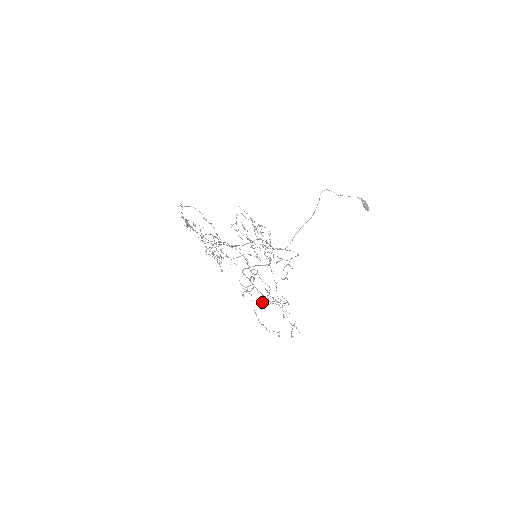
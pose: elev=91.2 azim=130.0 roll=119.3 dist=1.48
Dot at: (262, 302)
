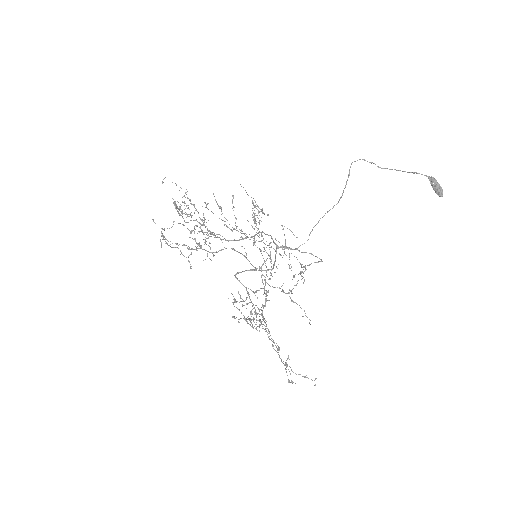
Dot at: occluded
